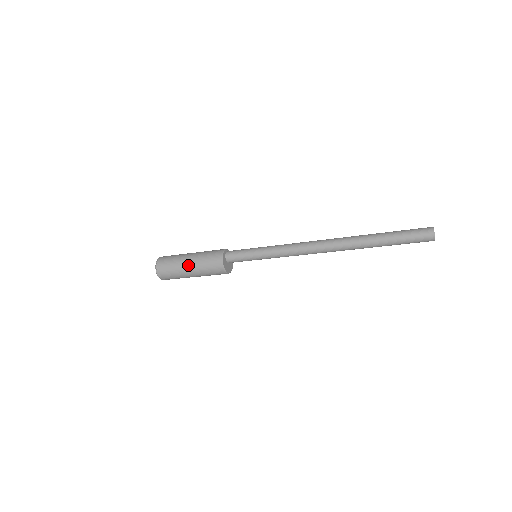
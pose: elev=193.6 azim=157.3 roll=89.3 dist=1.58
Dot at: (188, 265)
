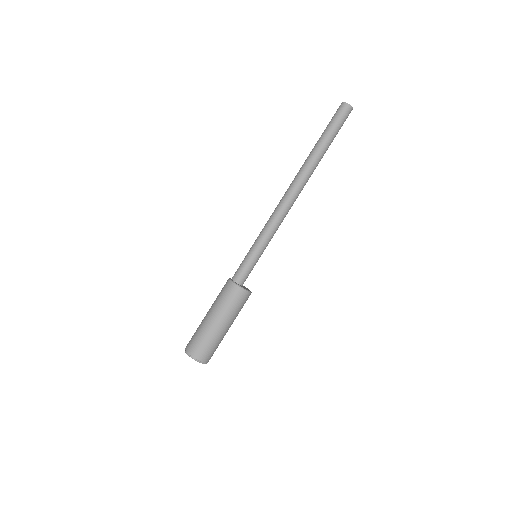
Dot at: (218, 323)
